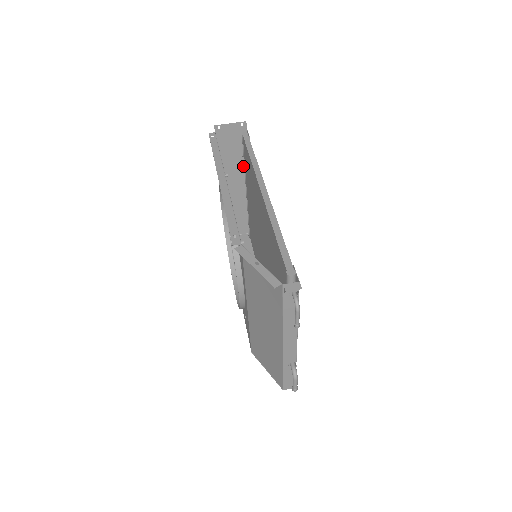
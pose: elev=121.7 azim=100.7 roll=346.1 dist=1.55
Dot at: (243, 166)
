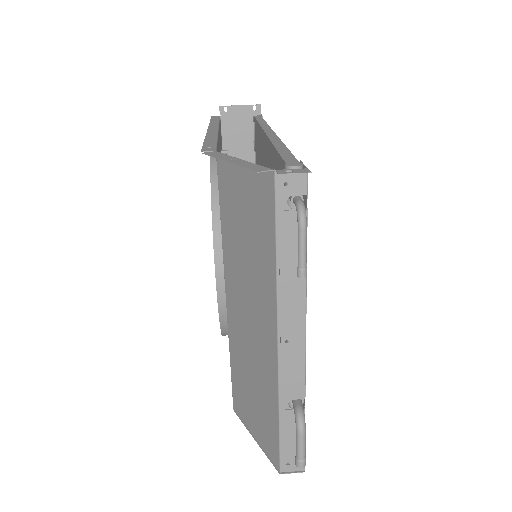
Dot at: occluded
